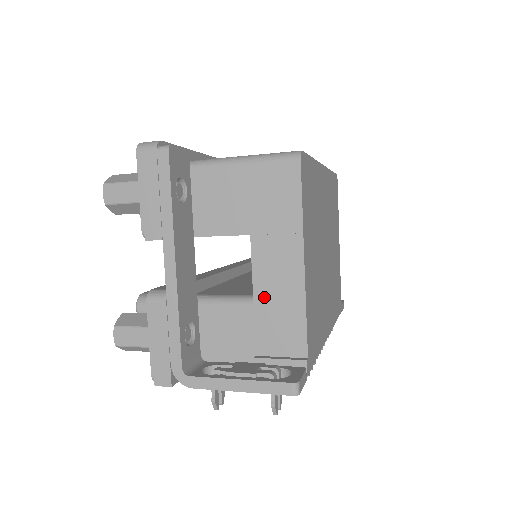
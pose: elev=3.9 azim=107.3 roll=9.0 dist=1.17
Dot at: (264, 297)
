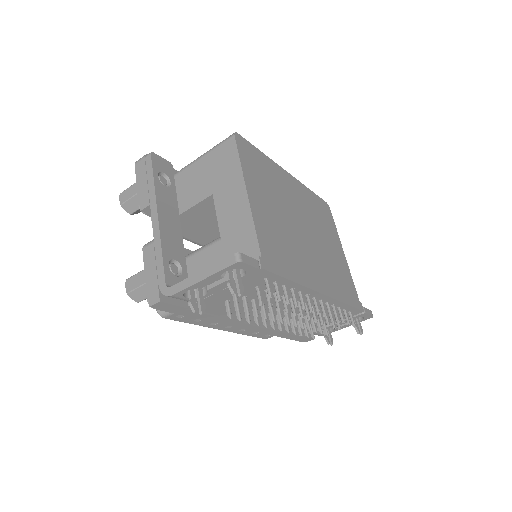
Dot at: (226, 229)
